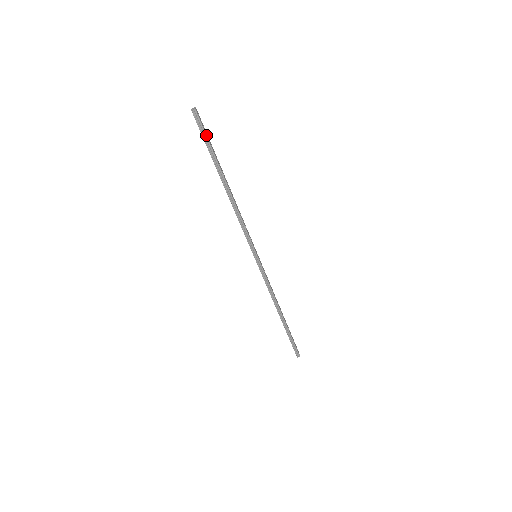
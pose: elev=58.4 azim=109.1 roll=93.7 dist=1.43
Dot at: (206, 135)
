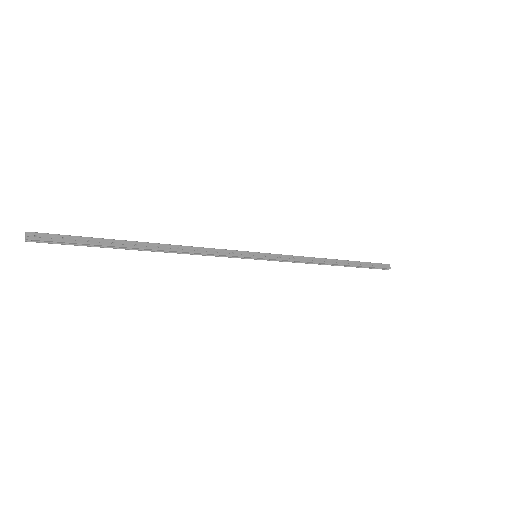
Dot at: (71, 242)
